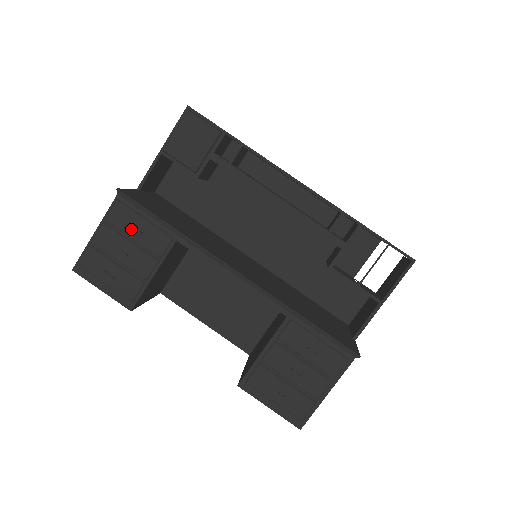
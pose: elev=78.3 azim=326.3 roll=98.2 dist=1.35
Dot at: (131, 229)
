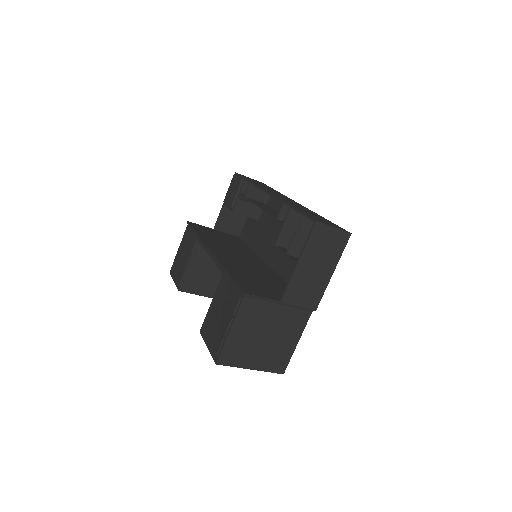
Dot at: (187, 241)
